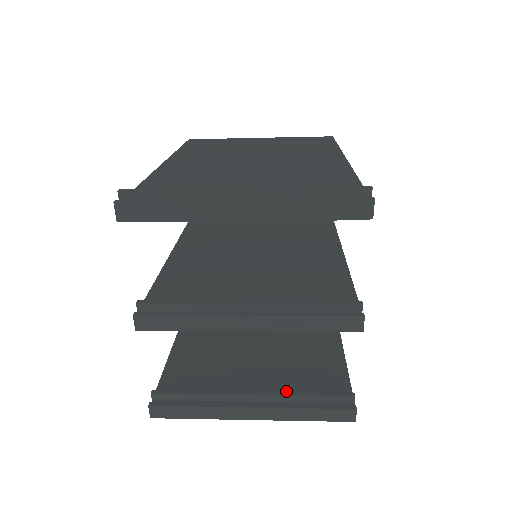
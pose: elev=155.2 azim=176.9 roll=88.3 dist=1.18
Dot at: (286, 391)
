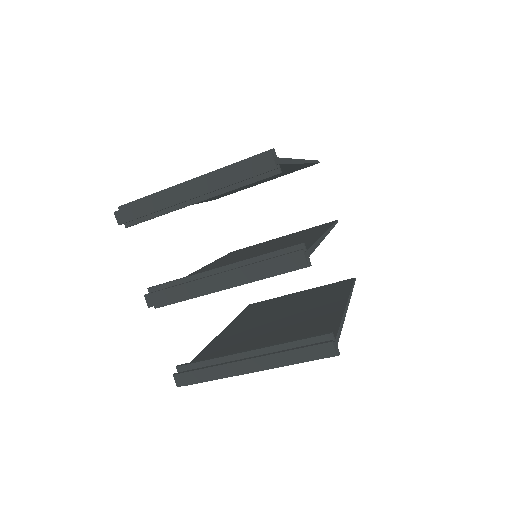
Dot at: occluded
